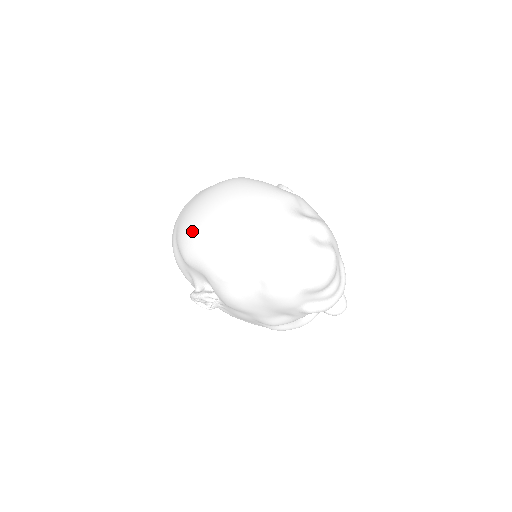
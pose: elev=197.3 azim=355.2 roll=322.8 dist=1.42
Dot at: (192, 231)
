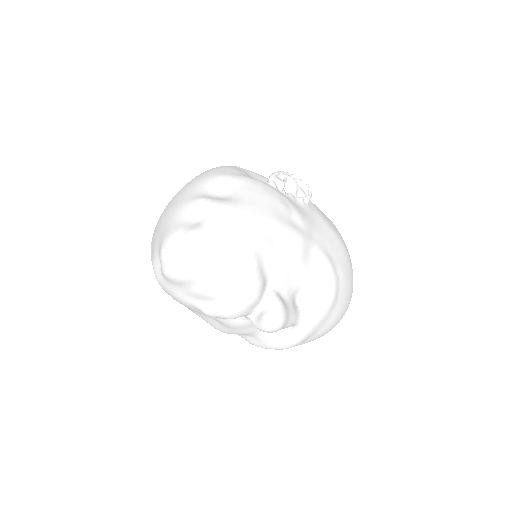
Dot at: occluded
